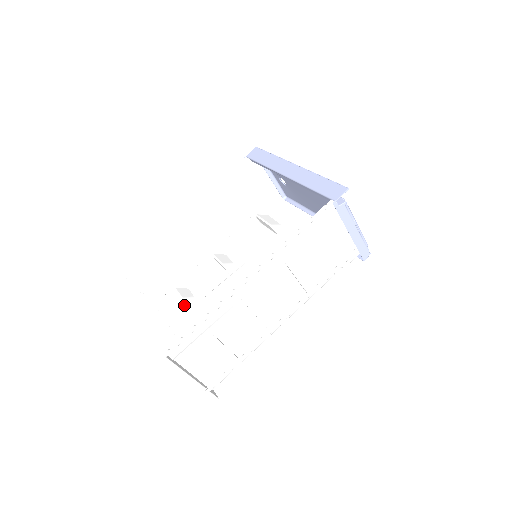
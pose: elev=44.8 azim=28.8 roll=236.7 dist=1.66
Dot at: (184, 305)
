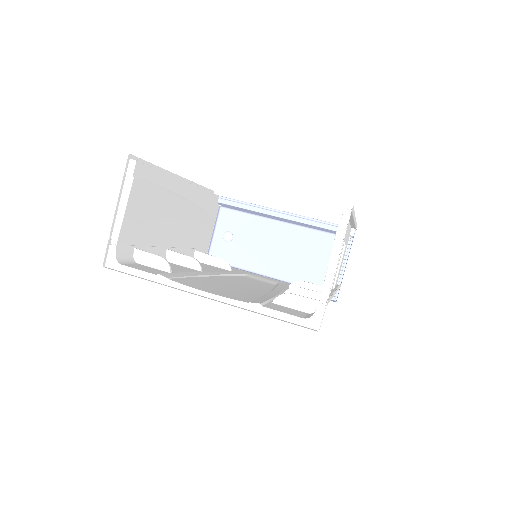
Dot at: (155, 268)
